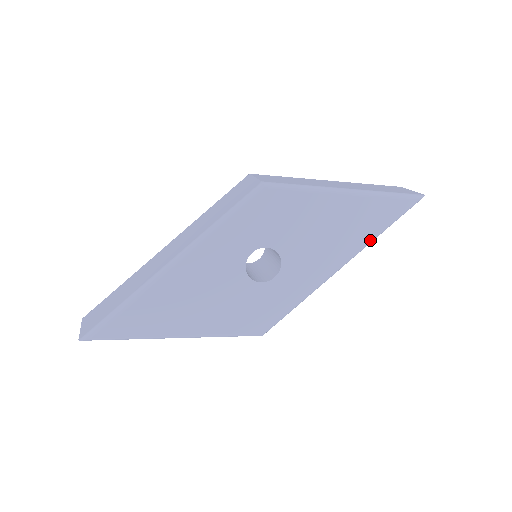
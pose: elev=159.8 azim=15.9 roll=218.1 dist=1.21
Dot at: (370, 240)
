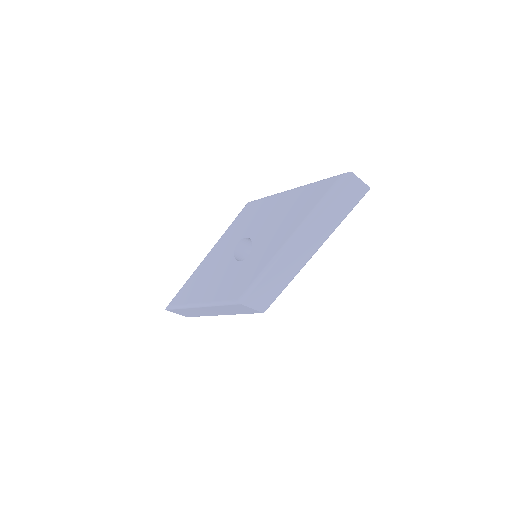
Dot at: (308, 215)
